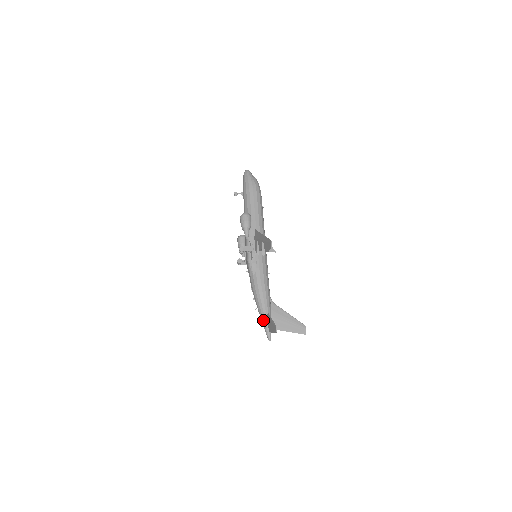
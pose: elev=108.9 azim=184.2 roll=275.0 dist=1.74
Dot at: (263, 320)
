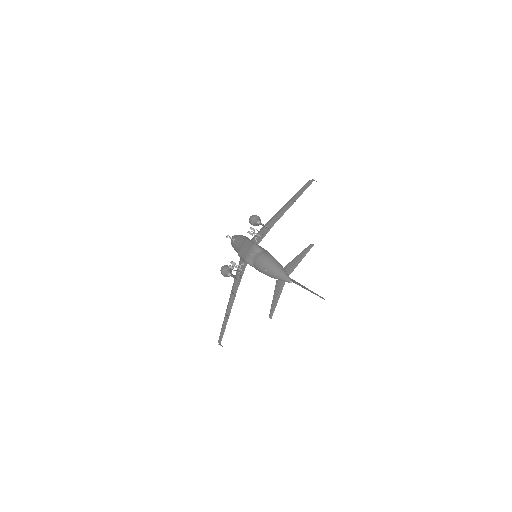
Dot at: (280, 269)
